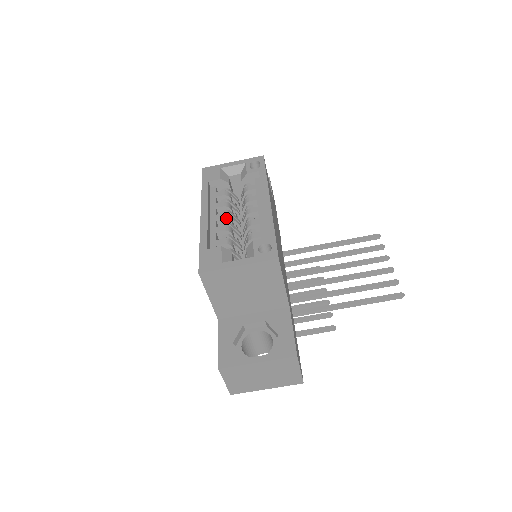
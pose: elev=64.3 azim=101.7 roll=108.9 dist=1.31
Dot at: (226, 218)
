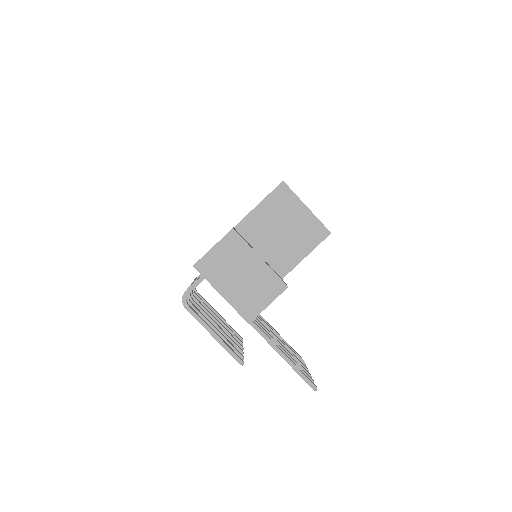
Dot at: occluded
